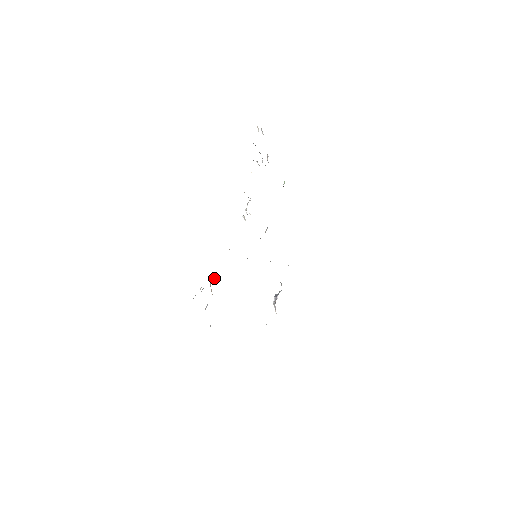
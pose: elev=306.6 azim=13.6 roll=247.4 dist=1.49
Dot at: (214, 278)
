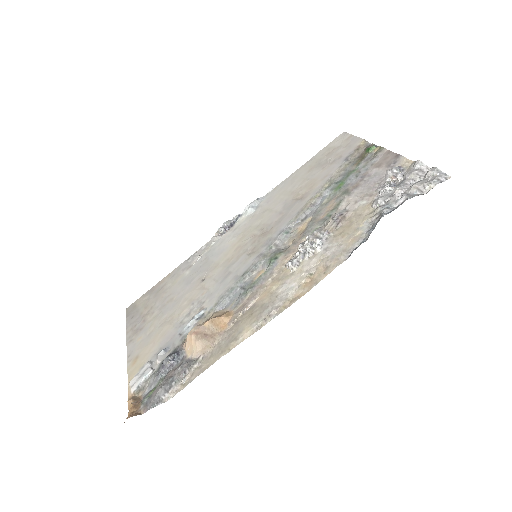
Dot at: (201, 332)
